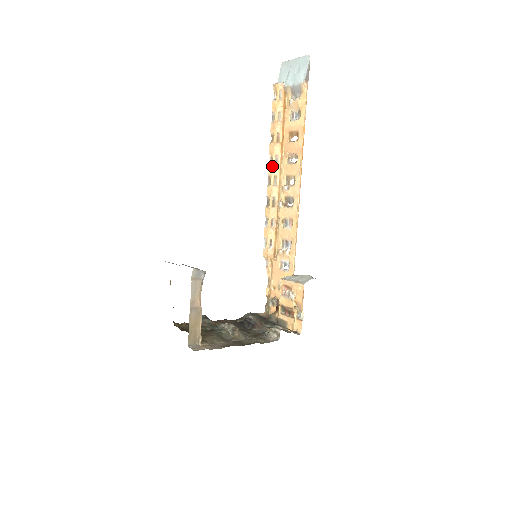
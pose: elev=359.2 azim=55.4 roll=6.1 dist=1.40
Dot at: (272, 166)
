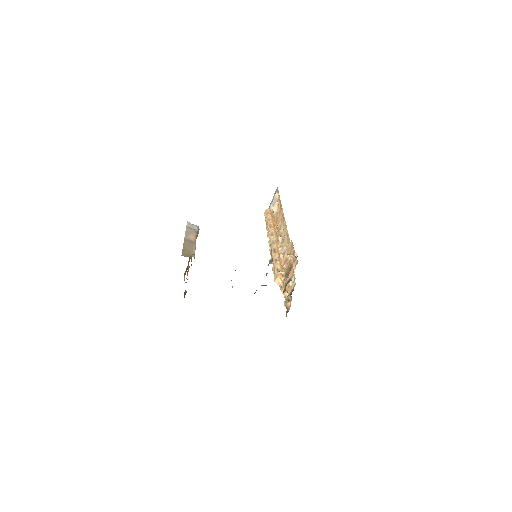
Dot at: (270, 238)
